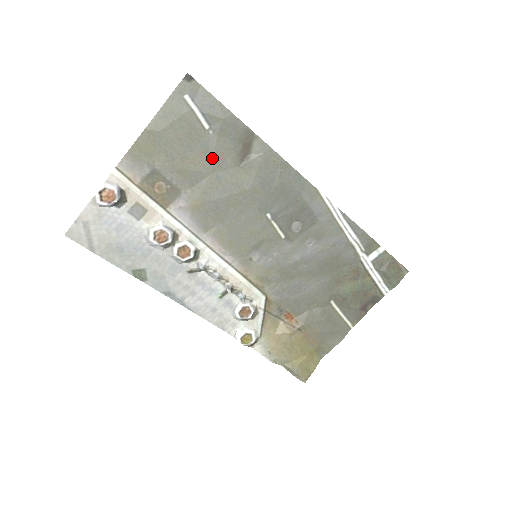
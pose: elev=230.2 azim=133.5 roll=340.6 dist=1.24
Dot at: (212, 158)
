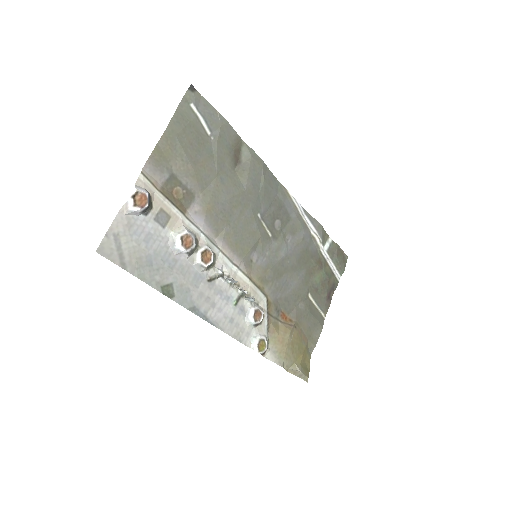
Dot at: (216, 162)
